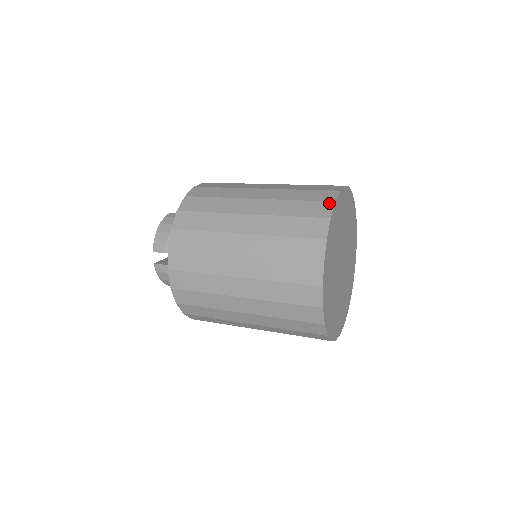
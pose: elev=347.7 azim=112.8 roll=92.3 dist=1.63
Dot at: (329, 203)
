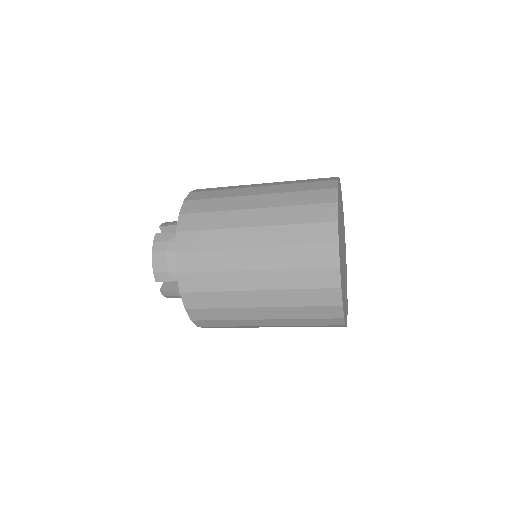
Dot at: occluded
